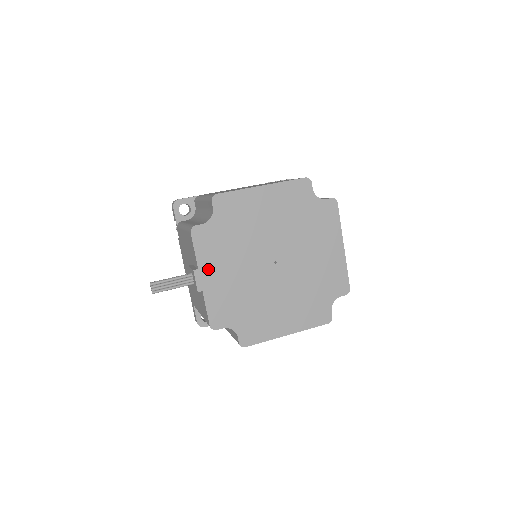
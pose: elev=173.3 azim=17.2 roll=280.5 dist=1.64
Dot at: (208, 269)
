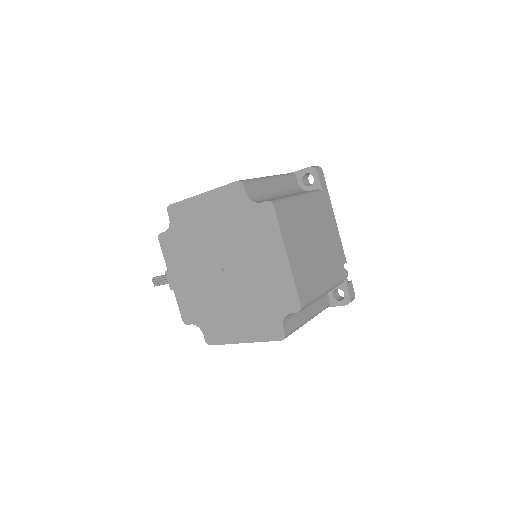
Dot at: (174, 271)
